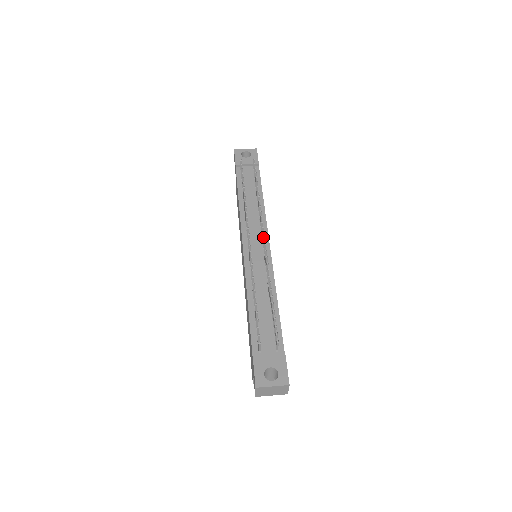
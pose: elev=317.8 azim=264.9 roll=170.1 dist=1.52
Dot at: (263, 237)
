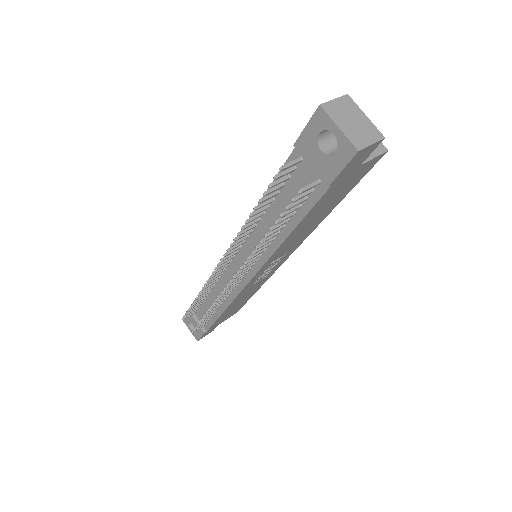
Dot at: (236, 278)
